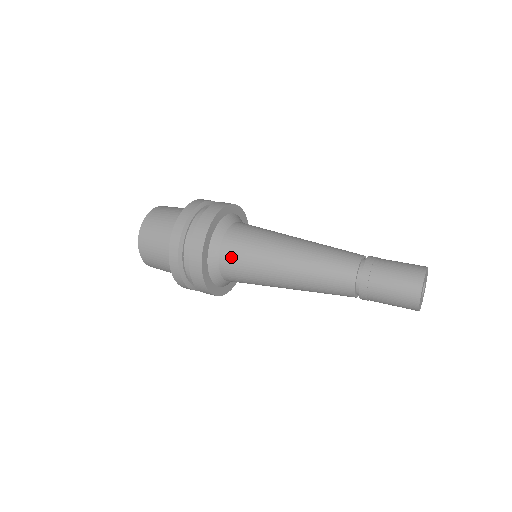
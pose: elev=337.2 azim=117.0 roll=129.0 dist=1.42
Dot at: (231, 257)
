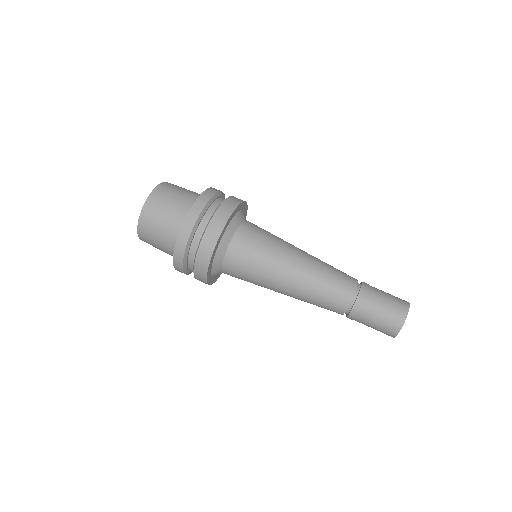
Dot at: (234, 268)
